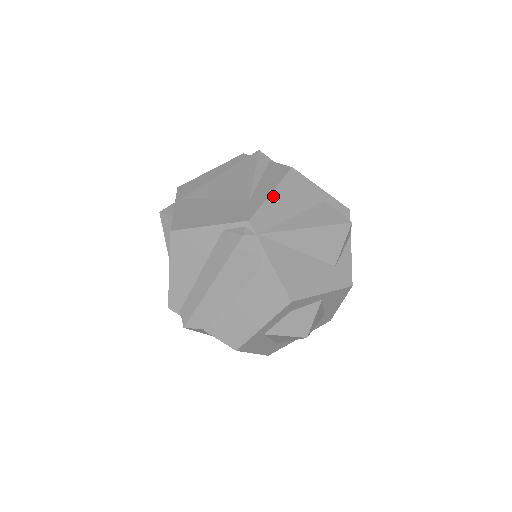
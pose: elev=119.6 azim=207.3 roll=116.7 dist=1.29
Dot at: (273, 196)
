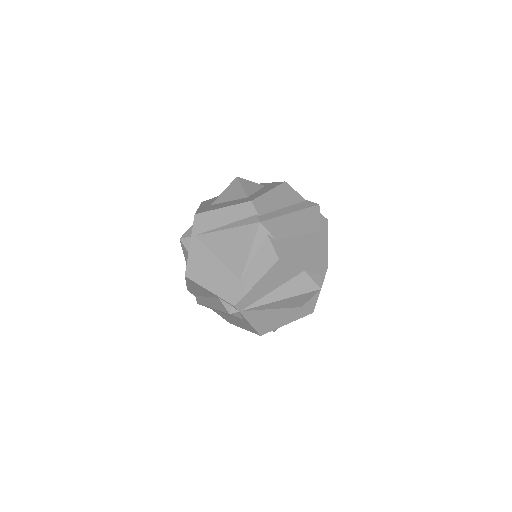
Dot at: (257, 285)
